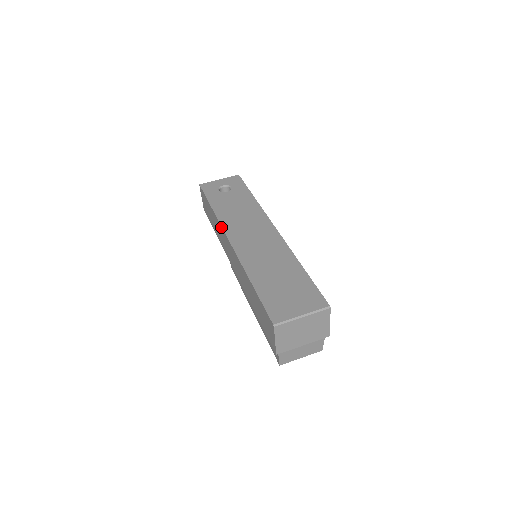
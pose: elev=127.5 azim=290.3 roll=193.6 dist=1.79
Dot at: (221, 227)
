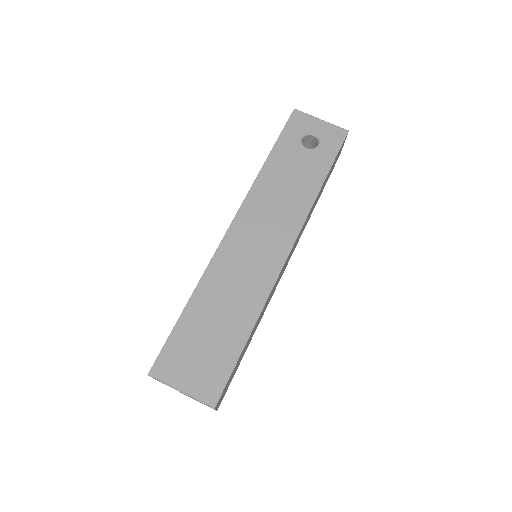
Dot at: (245, 197)
